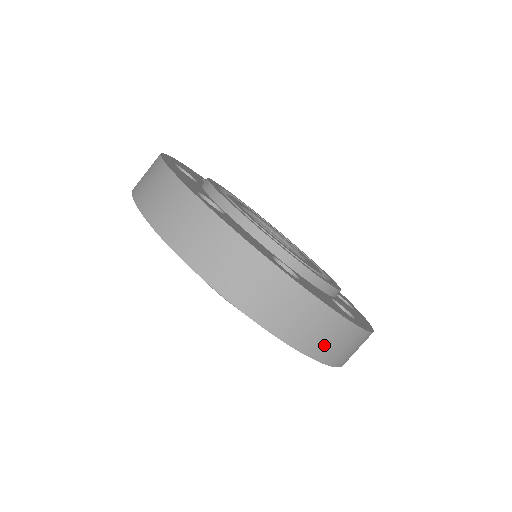
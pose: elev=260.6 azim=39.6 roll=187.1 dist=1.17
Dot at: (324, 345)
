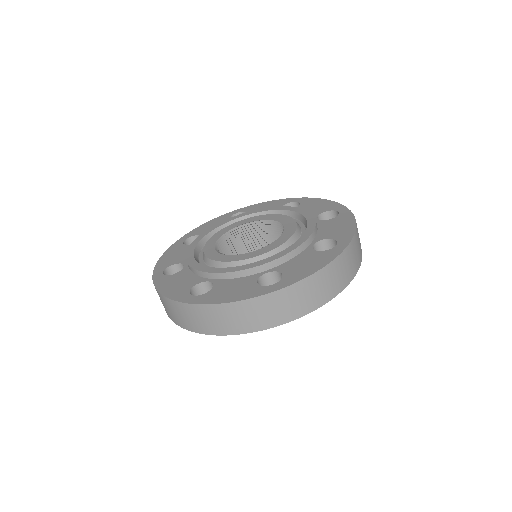
Dot at: (245, 322)
